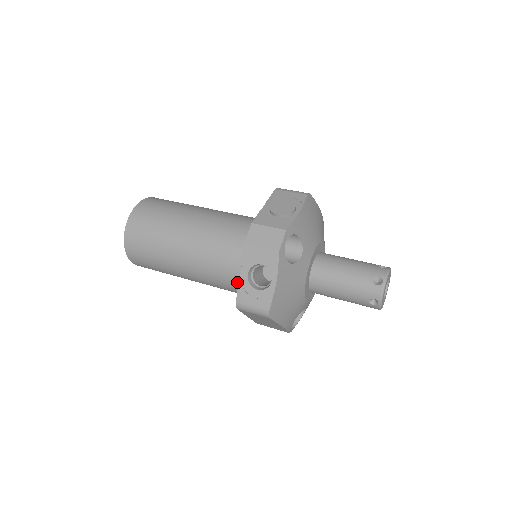
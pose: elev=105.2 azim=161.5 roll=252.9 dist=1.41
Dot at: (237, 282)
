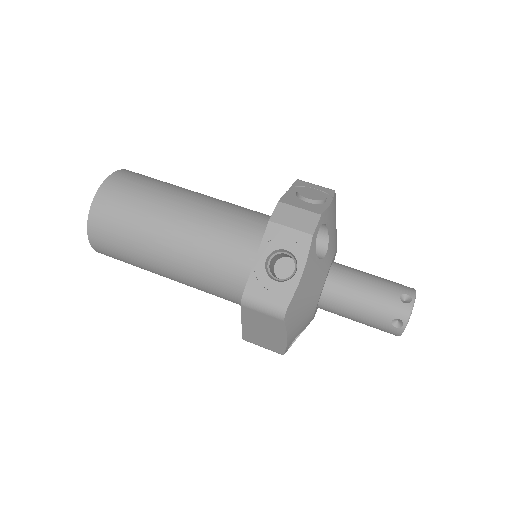
Dot at: (235, 279)
